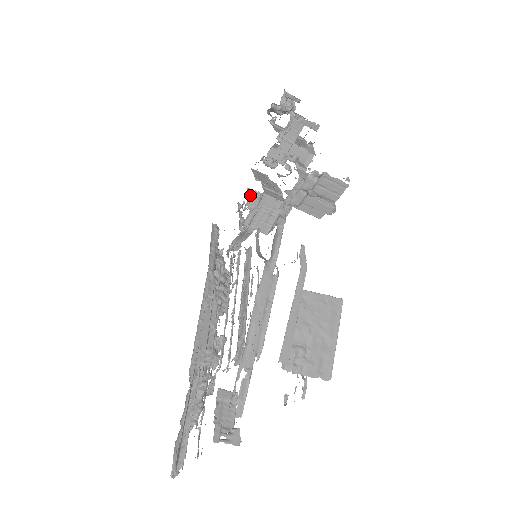
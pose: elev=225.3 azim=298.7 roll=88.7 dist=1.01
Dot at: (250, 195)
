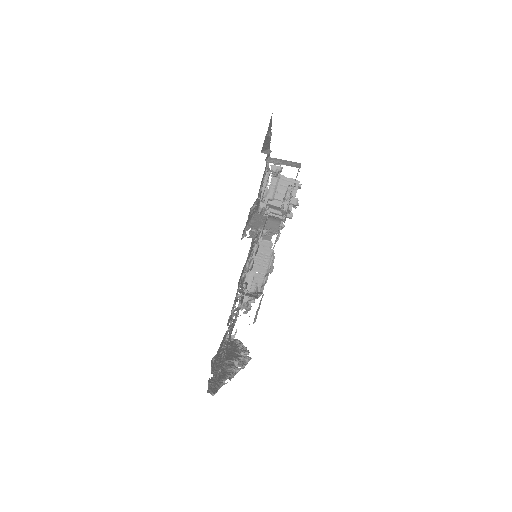
Dot at: occluded
